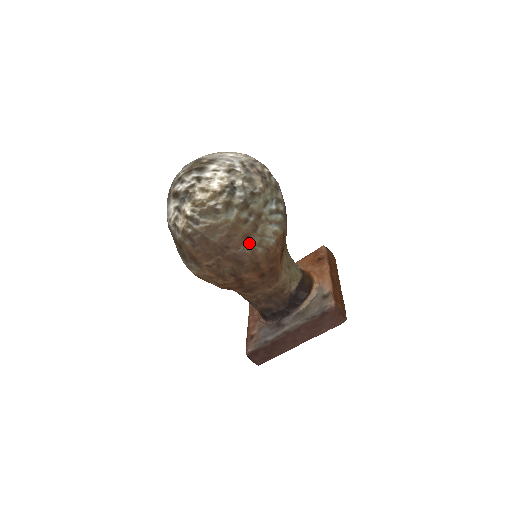
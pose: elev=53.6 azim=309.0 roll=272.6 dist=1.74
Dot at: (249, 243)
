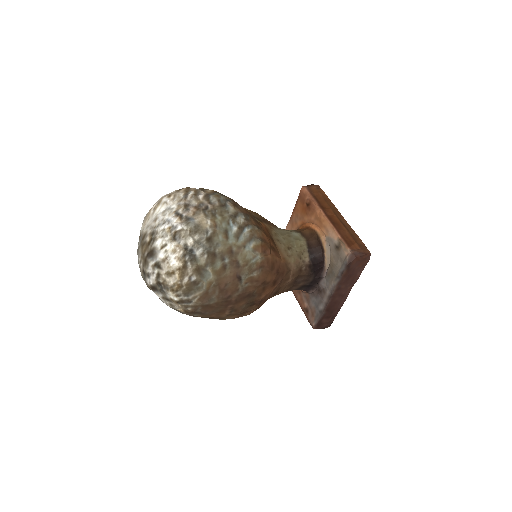
Dot at: (242, 279)
